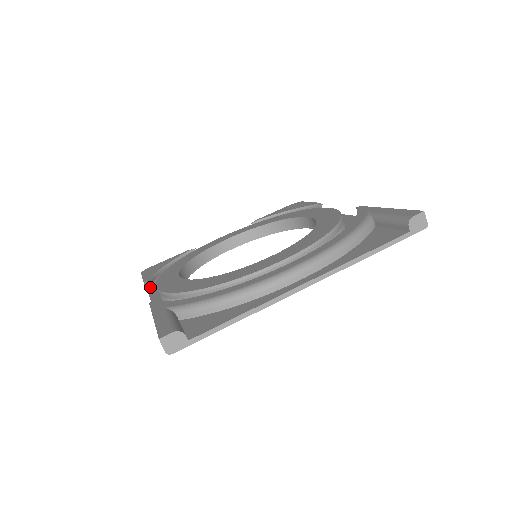
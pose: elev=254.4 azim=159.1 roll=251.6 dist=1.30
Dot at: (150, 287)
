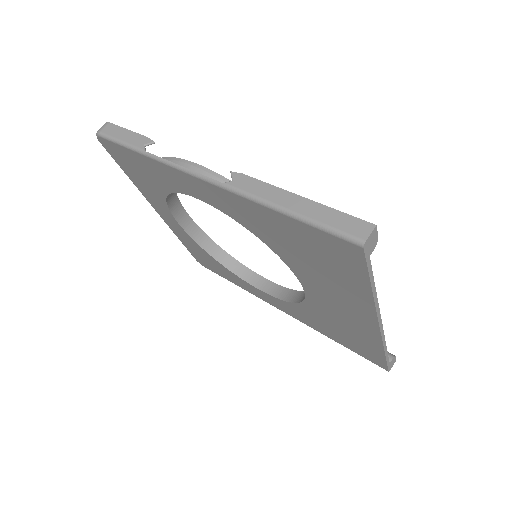
Dot at: occluded
